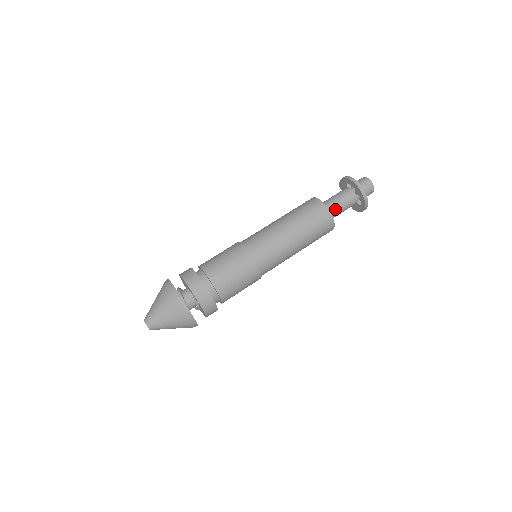
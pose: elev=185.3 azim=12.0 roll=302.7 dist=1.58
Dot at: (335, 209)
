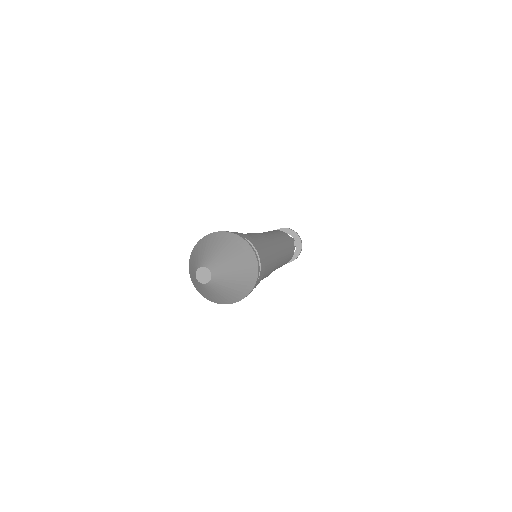
Dot at: occluded
